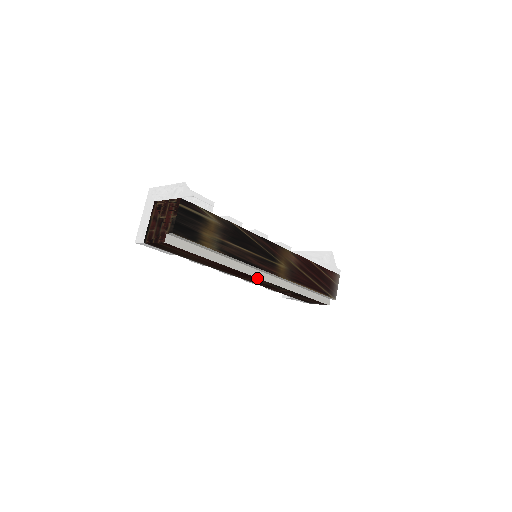
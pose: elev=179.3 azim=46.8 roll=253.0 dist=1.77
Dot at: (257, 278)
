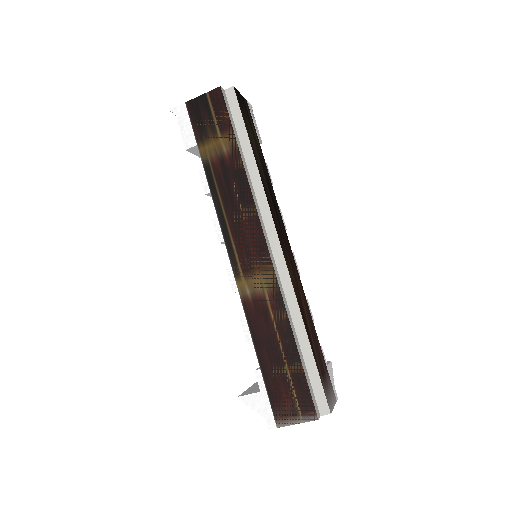
Dot at: (262, 237)
